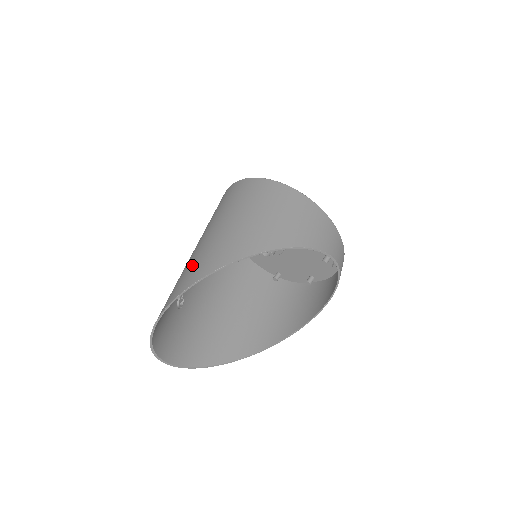
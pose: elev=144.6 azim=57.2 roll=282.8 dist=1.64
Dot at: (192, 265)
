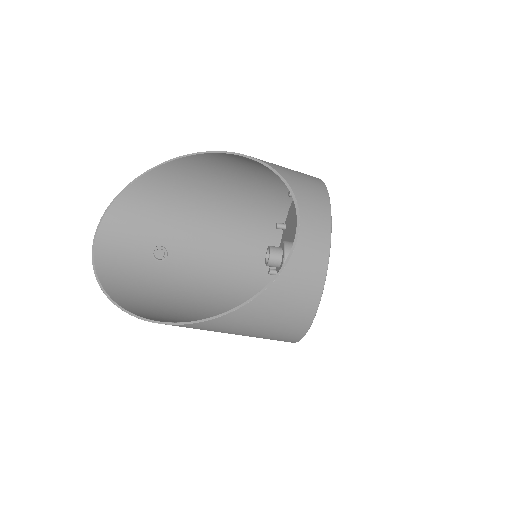
Dot at: (178, 188)
